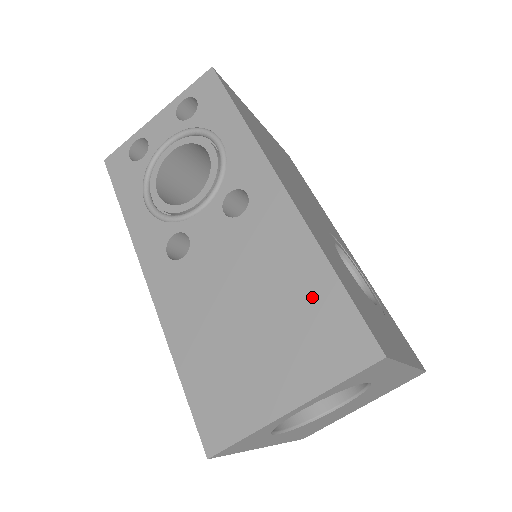
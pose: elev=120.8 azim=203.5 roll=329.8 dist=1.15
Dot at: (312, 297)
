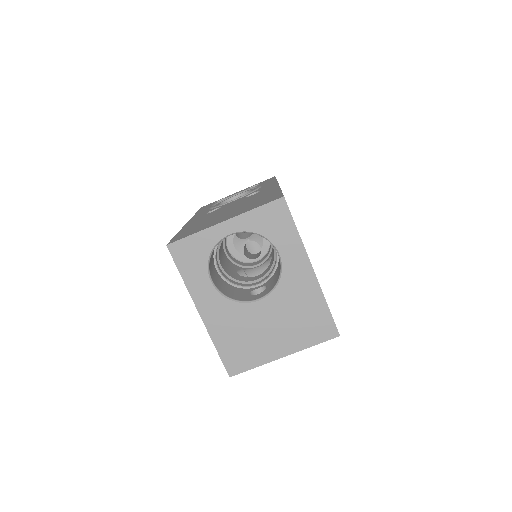
Dot at: (264, 198)
